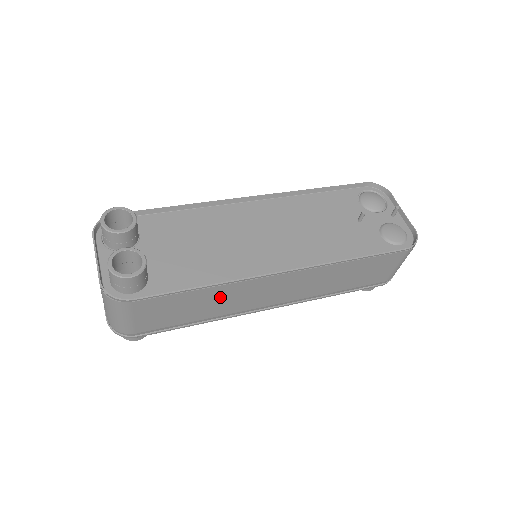
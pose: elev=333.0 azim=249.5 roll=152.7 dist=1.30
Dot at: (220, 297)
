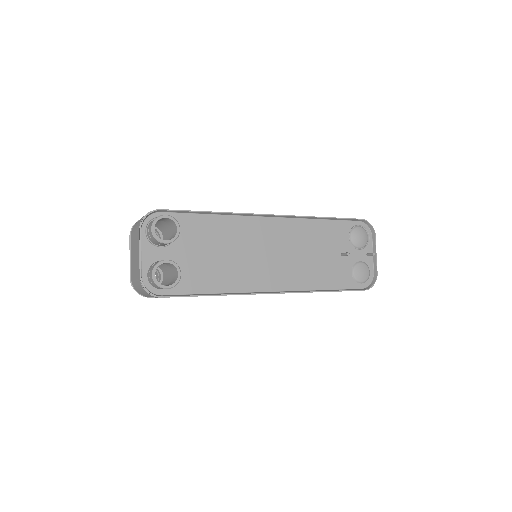
Dot at: occluded
